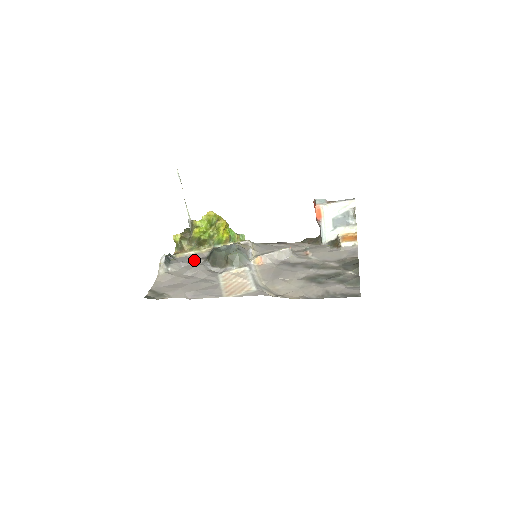
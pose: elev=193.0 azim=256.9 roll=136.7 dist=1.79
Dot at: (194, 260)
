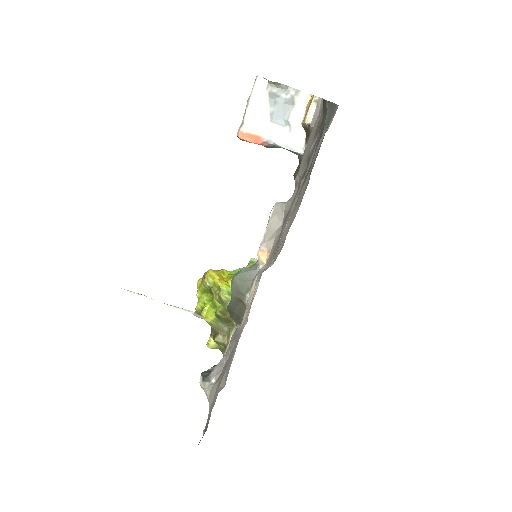
Dot at: occluded
